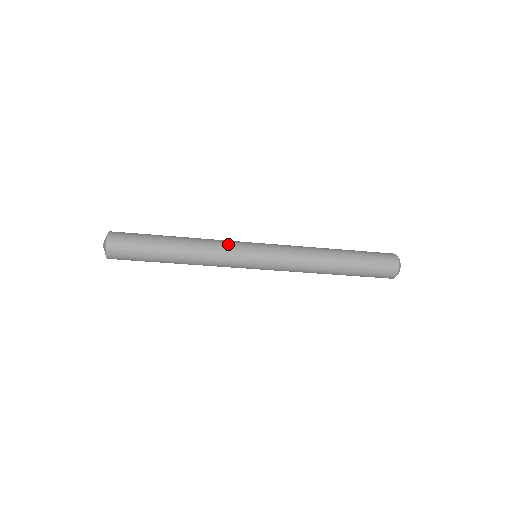
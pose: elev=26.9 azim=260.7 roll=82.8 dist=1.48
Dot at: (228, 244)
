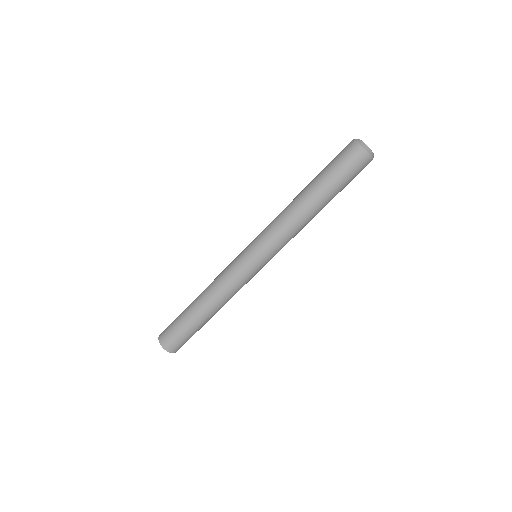
Dot at: (227, 268)
